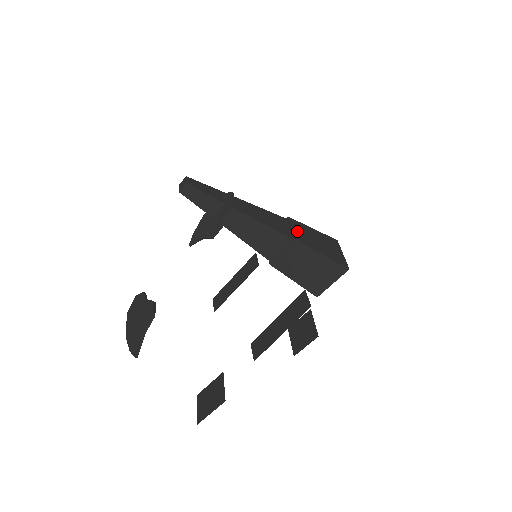
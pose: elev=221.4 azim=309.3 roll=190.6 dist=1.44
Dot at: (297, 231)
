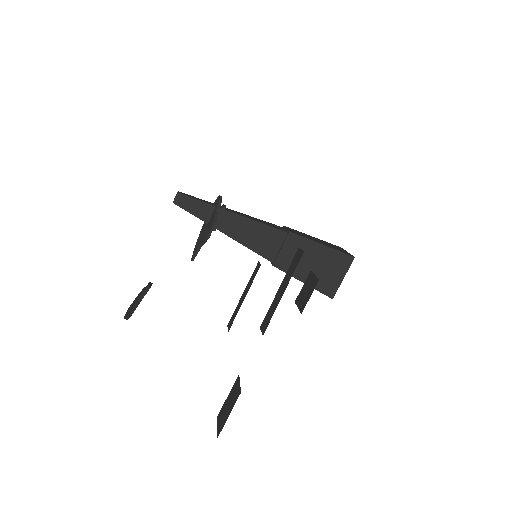
Dot at: (293, 231)
